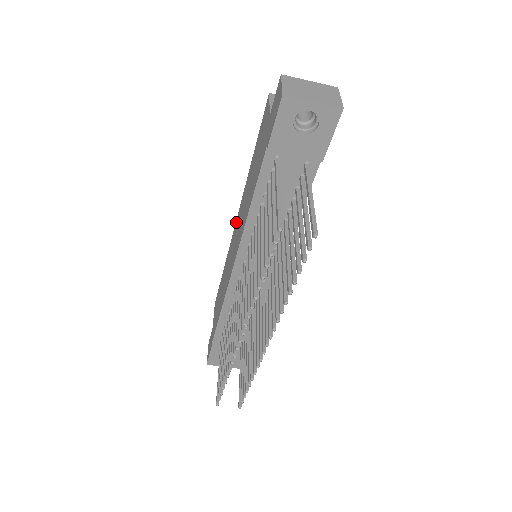
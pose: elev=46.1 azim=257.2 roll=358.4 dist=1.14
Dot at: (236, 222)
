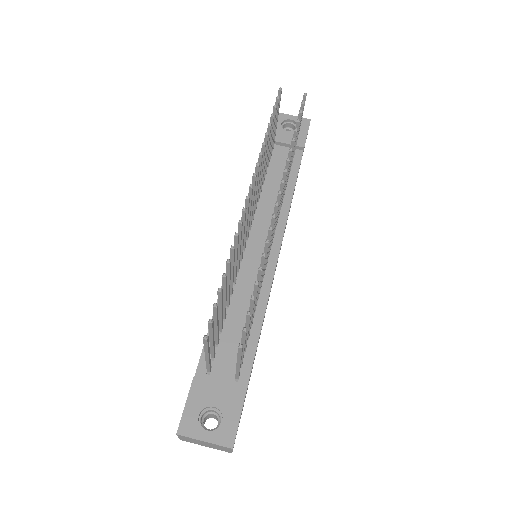
Dot at: occluded
